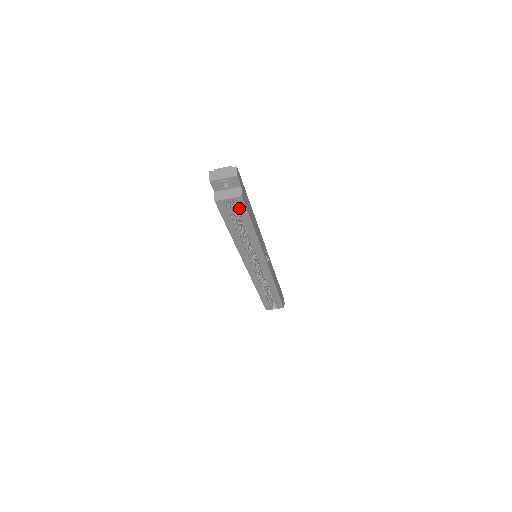
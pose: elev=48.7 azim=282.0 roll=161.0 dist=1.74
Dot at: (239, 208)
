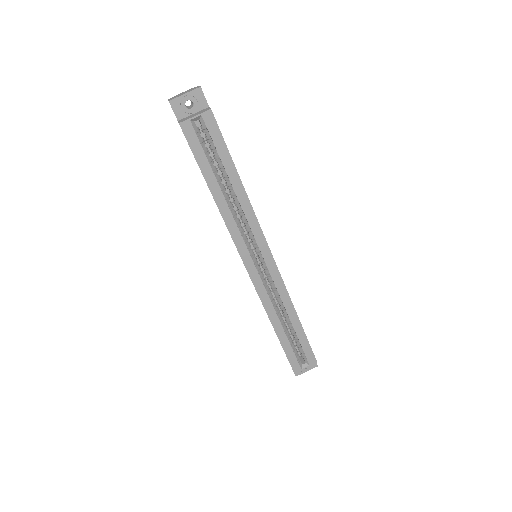
Dot at: (212, 135)
